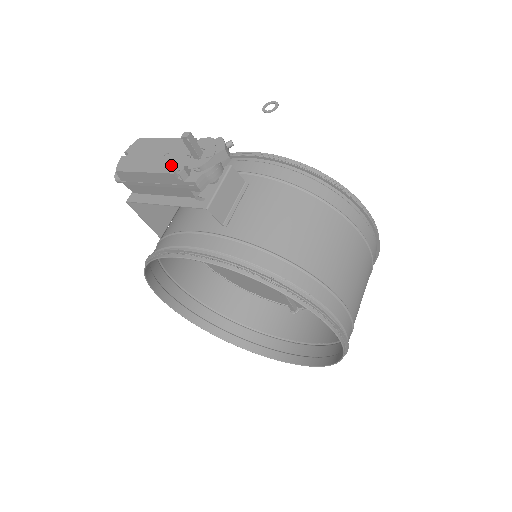
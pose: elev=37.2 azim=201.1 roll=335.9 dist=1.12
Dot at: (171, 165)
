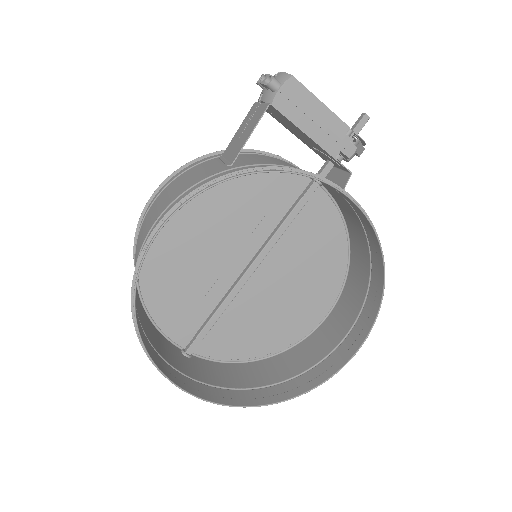
Dot at: occluded
